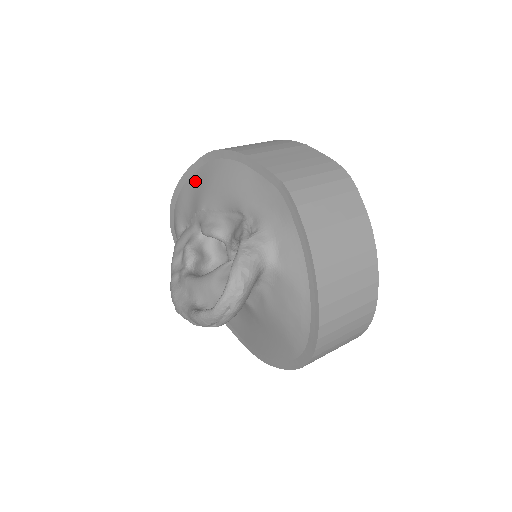
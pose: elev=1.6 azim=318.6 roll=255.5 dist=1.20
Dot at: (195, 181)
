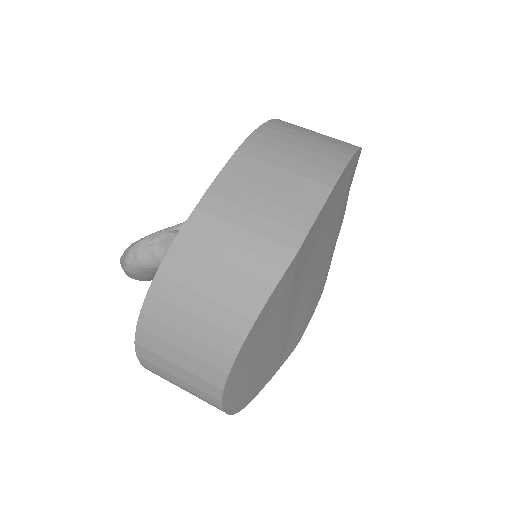
Dot at: occluded
